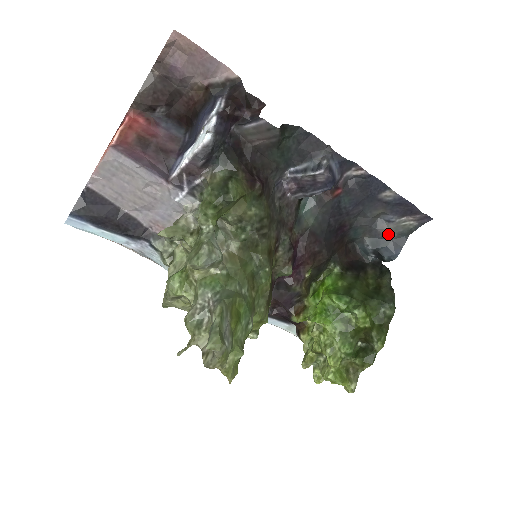
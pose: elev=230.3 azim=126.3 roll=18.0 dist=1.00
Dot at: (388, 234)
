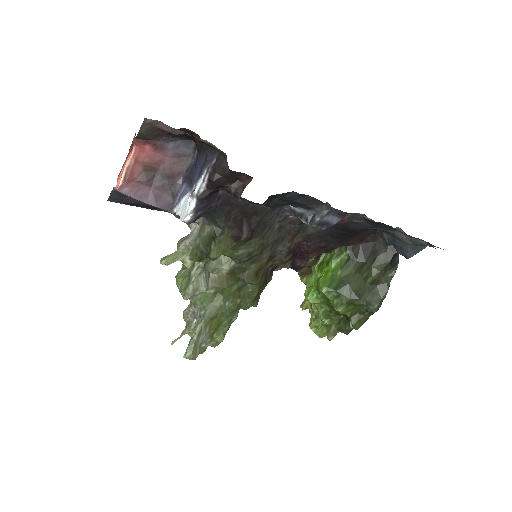
Dot at: (405, 240)
